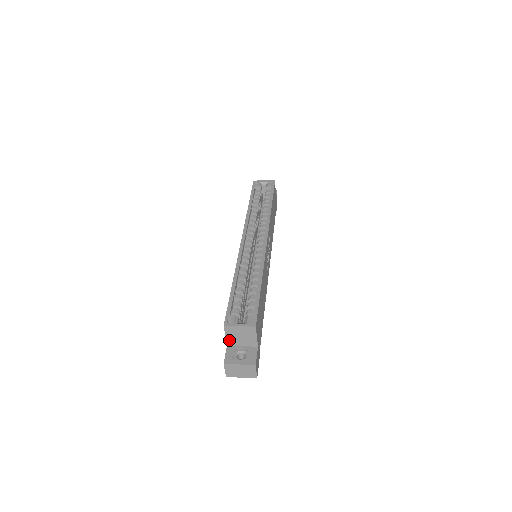
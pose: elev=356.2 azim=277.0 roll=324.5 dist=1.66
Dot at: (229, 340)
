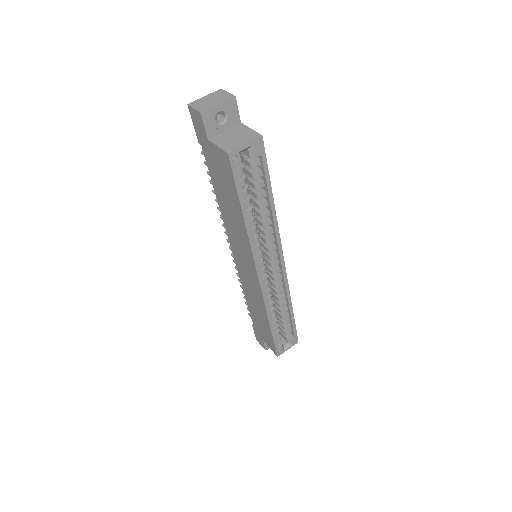
Dot at: occluded
